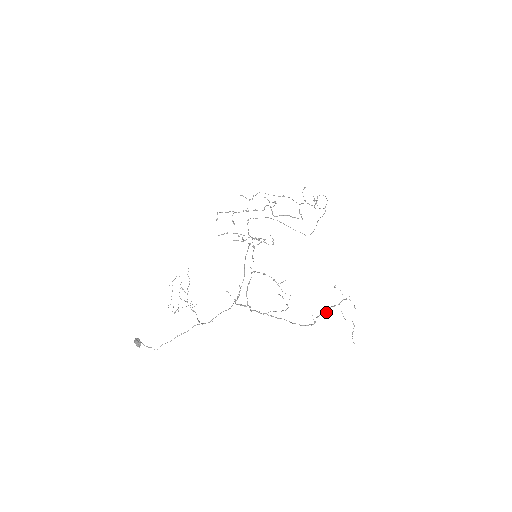
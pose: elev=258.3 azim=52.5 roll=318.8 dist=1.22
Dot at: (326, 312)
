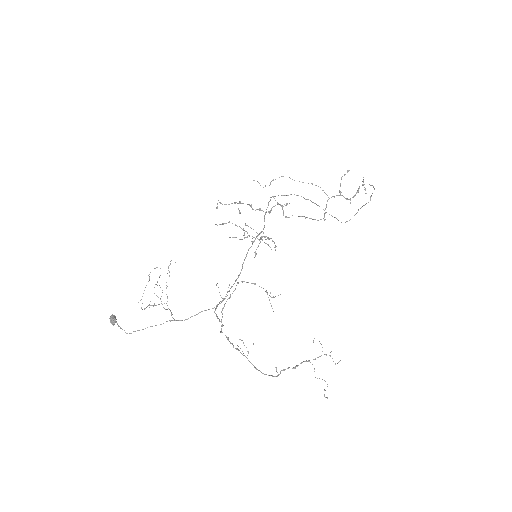
Dot at: (295, 367)
